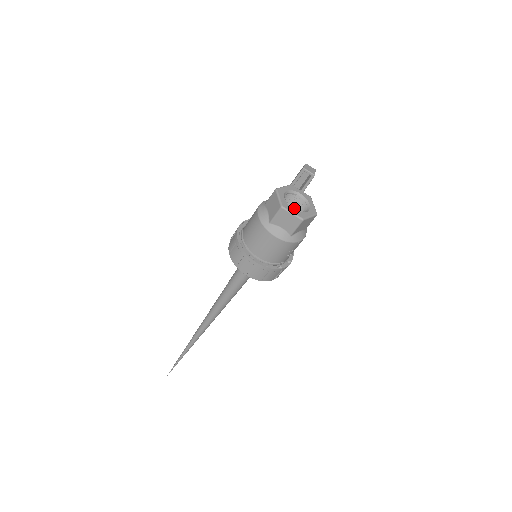
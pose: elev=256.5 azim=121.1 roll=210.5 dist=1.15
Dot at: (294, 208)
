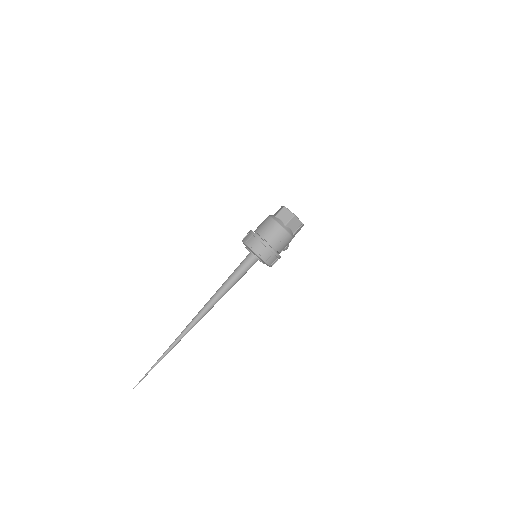
Dot at: occluded
